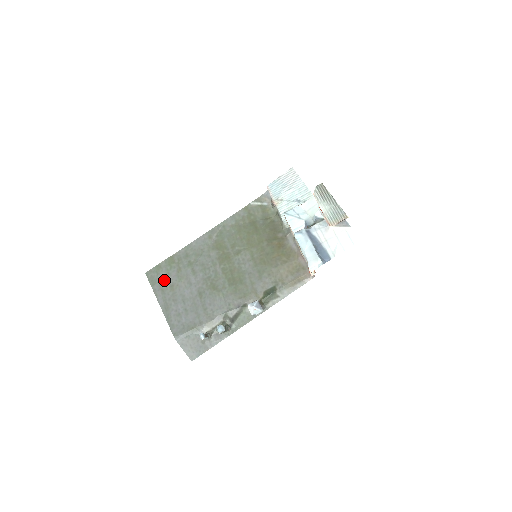
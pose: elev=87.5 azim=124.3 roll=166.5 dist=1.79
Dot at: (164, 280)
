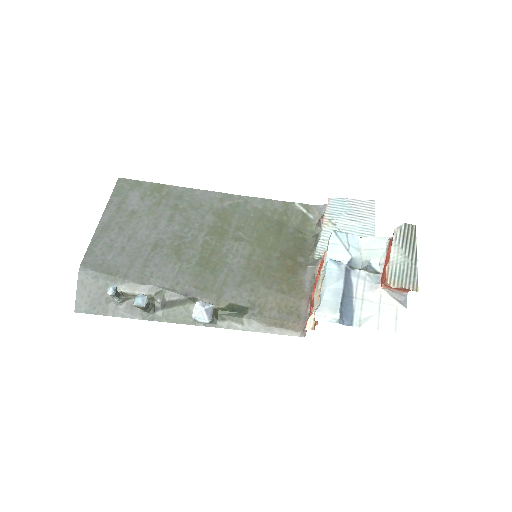
Dot at: (131, 200)
